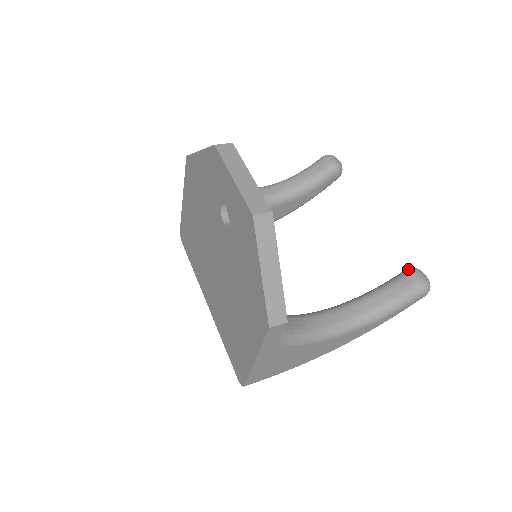
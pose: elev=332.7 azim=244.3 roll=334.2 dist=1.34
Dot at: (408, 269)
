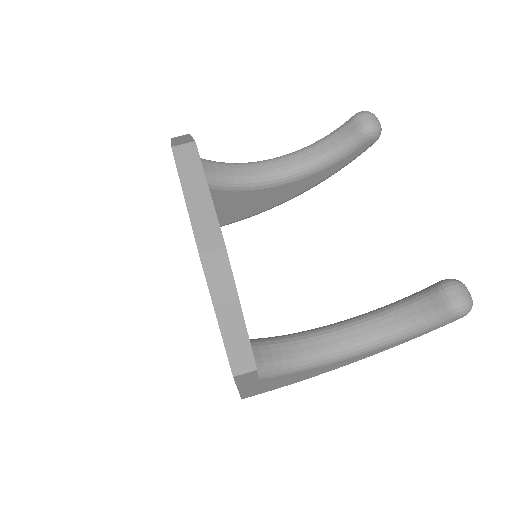
Dot at: (443, 281)
